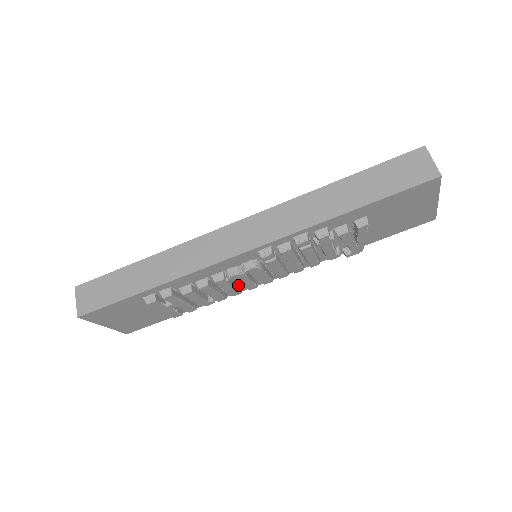
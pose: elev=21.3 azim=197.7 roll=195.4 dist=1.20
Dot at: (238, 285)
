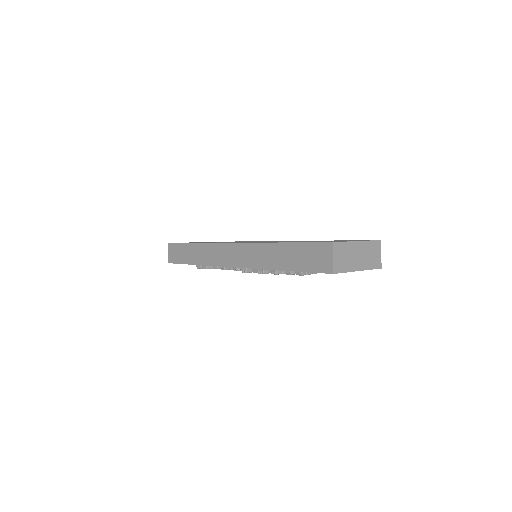
Dot at: occluded
